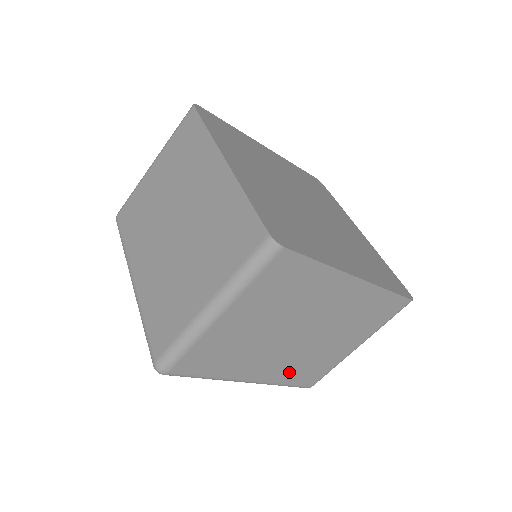
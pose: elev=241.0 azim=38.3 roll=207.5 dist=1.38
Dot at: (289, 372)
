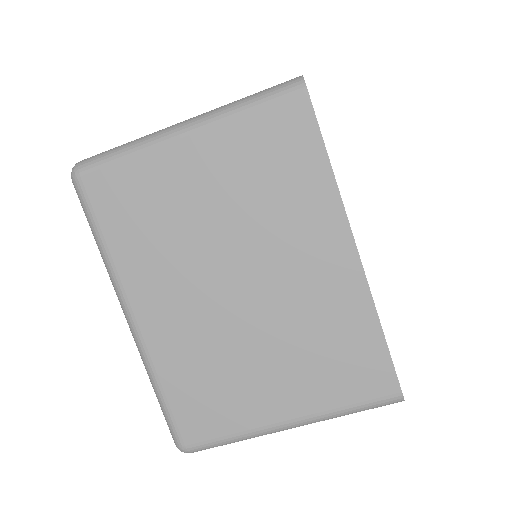
Dot at: (182, 363)
